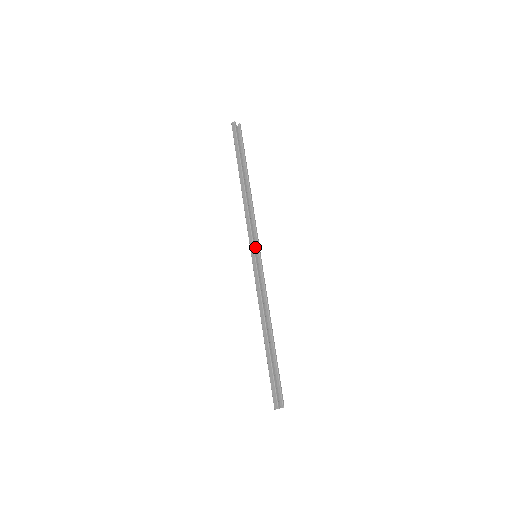
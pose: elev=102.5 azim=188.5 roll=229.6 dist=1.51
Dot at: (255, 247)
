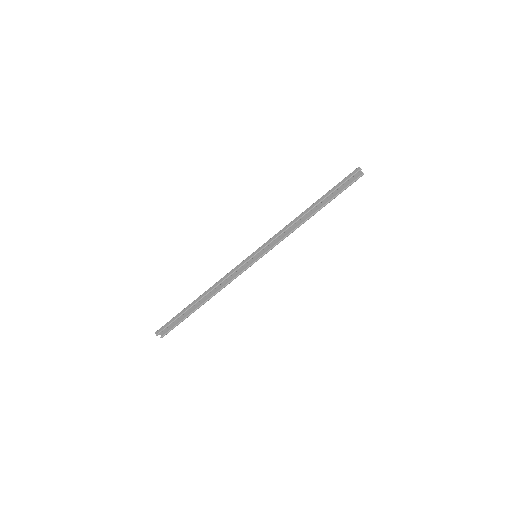
Dot at: (264, 251)
